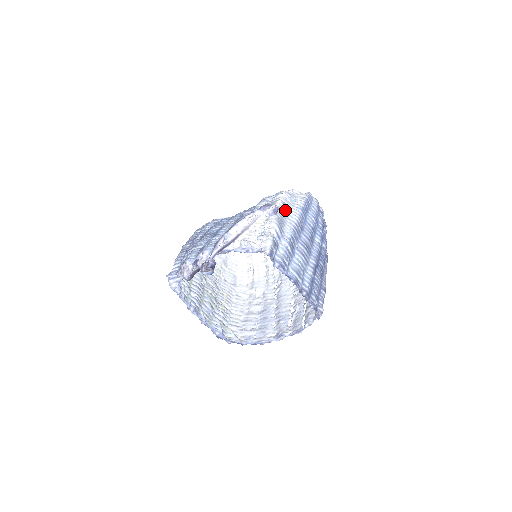
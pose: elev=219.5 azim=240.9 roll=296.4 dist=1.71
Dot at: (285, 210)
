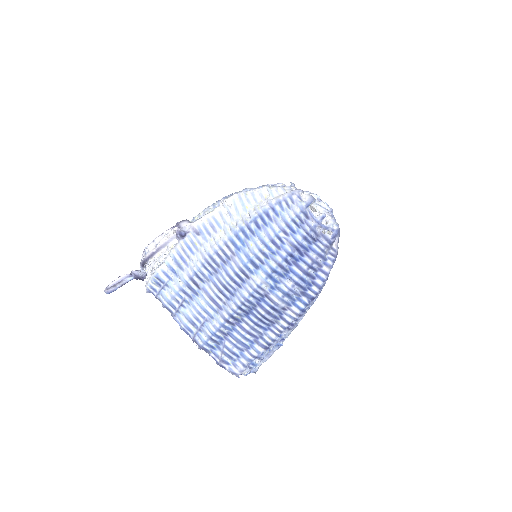
Dot at: (207, 231)
